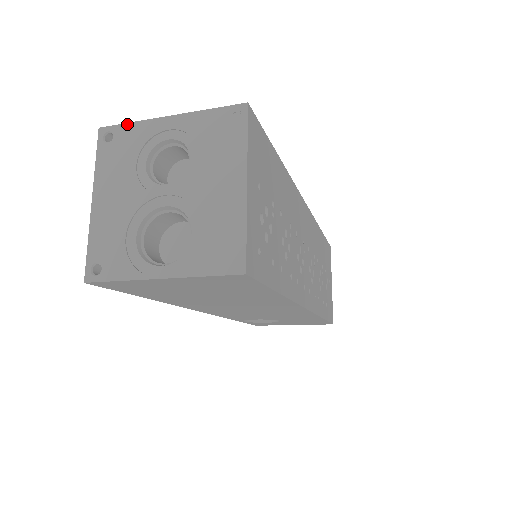
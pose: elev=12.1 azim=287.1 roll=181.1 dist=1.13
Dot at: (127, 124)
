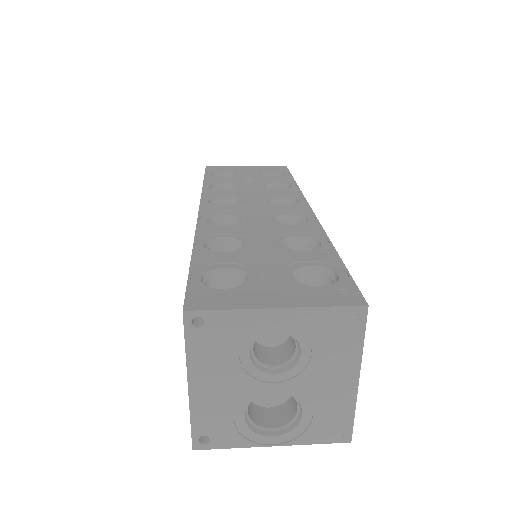
Dot at: (222, 311)
